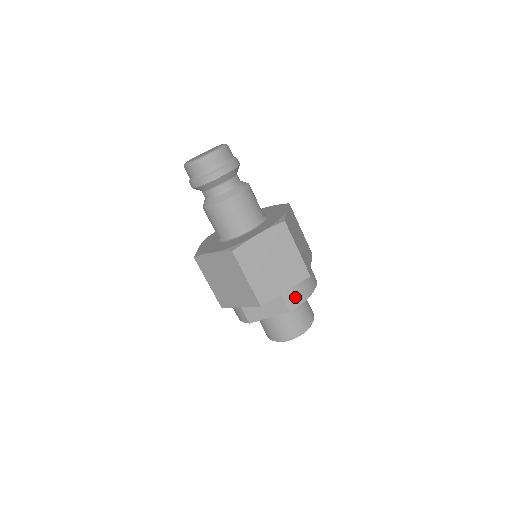
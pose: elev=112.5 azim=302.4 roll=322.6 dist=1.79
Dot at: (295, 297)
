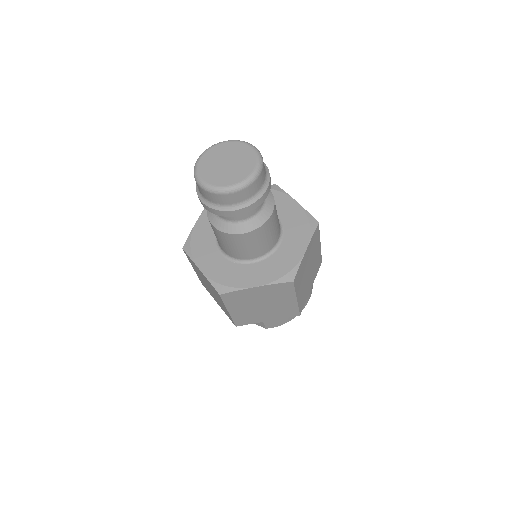
Dot at: (276, 322)
